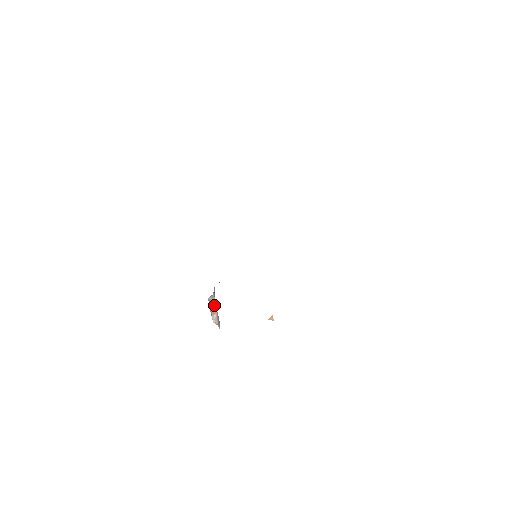
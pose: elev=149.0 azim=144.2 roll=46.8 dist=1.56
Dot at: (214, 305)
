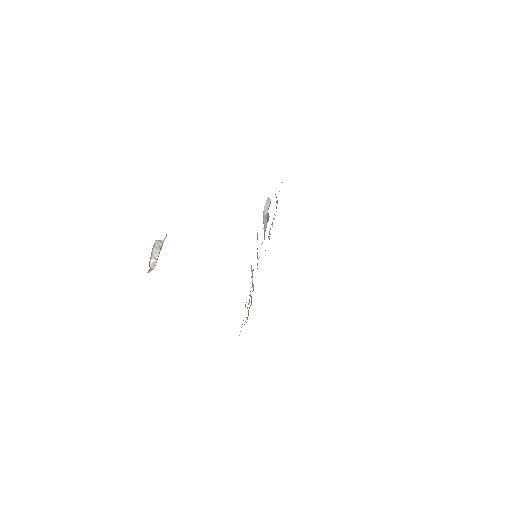
Dot at: occluded
